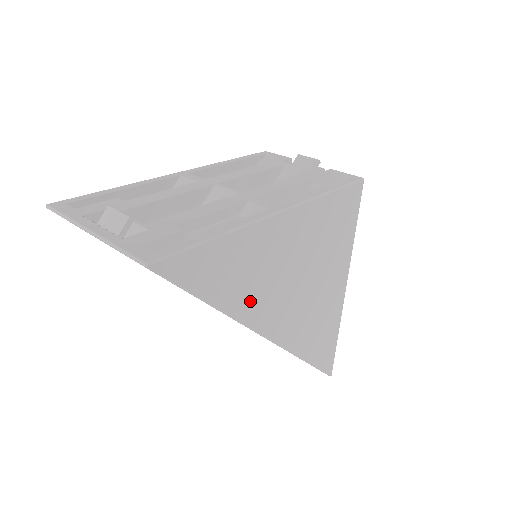
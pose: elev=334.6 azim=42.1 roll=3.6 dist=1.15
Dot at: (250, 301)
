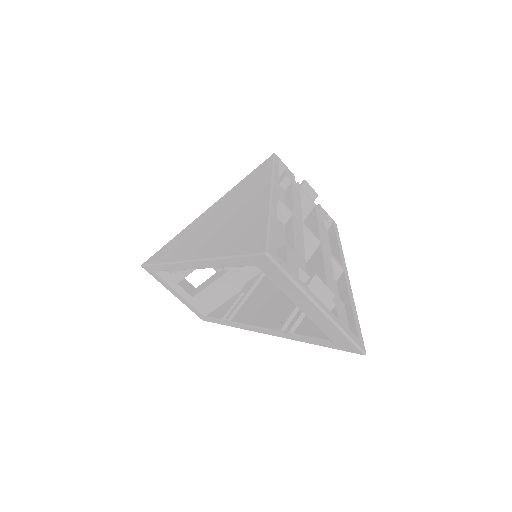
Dot at: occluded
